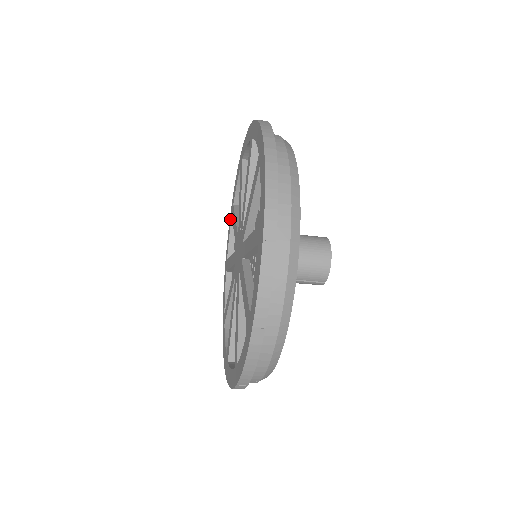
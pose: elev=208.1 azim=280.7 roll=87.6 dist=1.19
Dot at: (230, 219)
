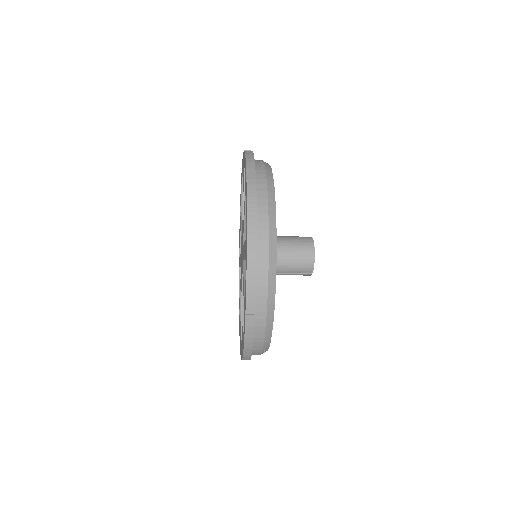
Dot at: occluded
